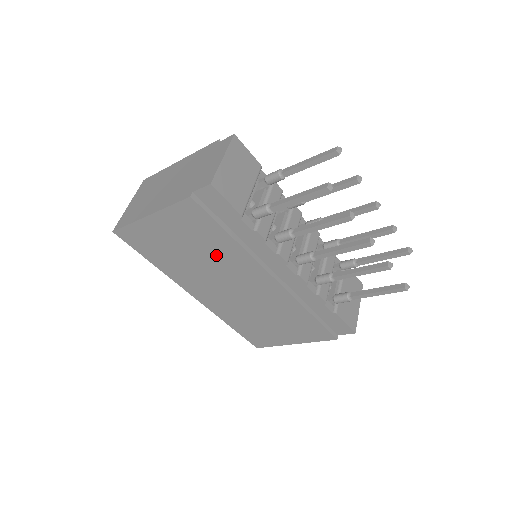
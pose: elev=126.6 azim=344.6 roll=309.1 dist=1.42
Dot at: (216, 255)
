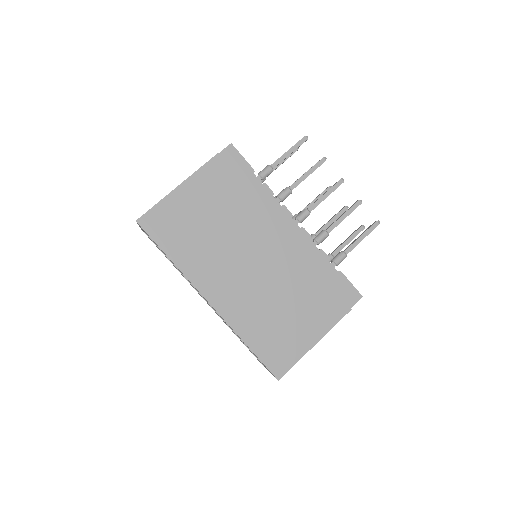
Dot at: (235, 219)
